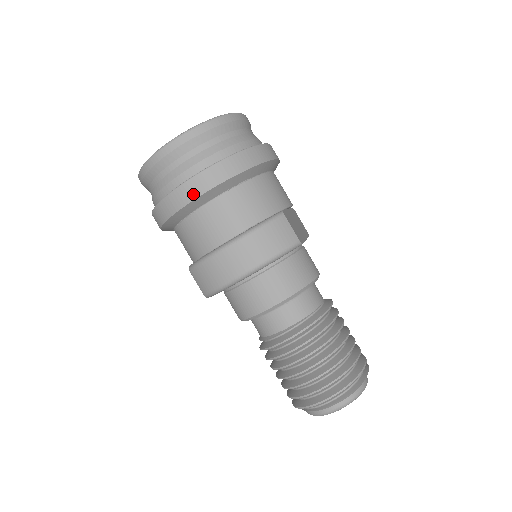
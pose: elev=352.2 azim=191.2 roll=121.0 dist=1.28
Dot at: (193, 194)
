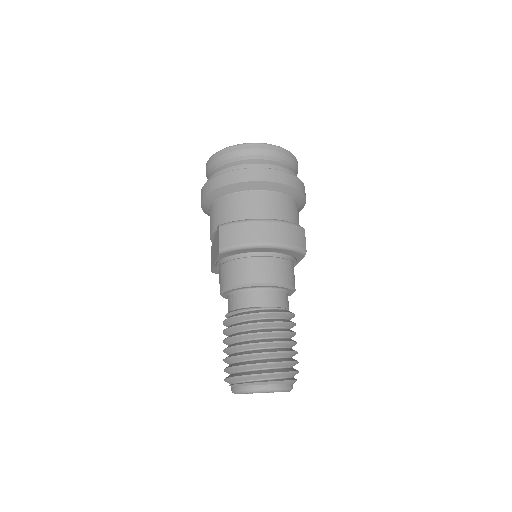
Dot at: (262, 177)
